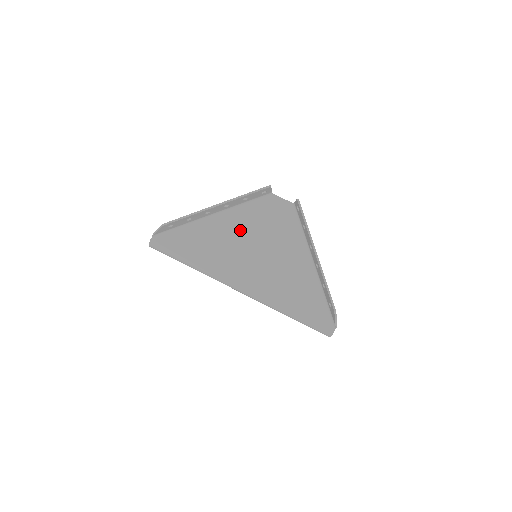
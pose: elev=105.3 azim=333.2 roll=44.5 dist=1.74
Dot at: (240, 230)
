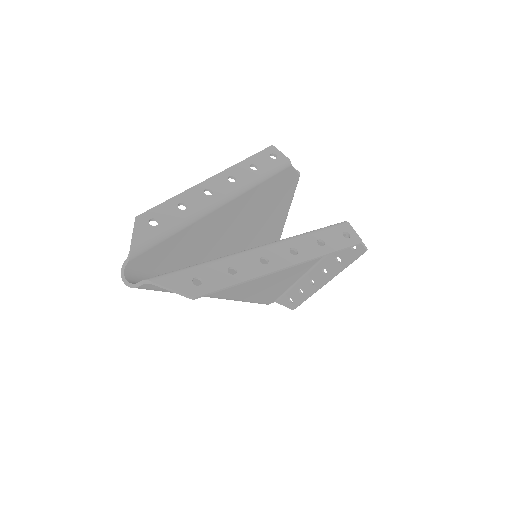
Dot at: occluded
